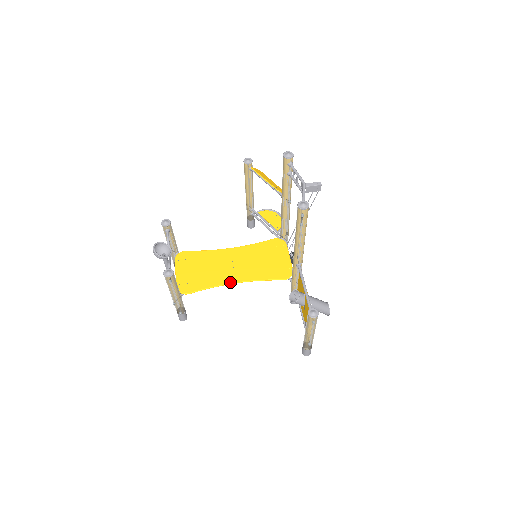
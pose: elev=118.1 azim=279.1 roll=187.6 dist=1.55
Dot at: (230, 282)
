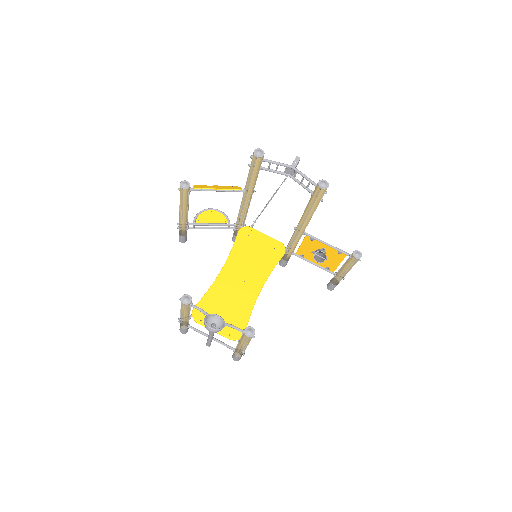
Dot at: (257, 293)
